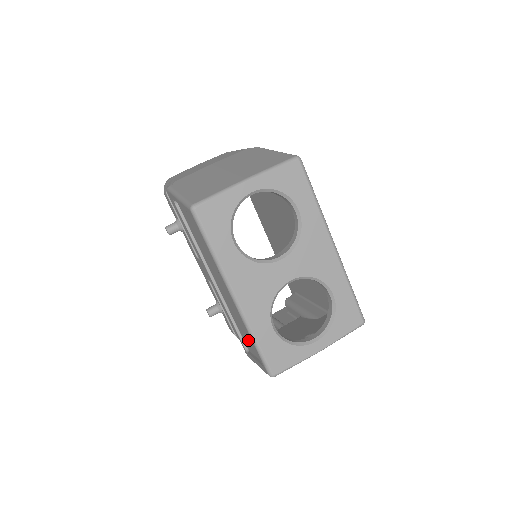
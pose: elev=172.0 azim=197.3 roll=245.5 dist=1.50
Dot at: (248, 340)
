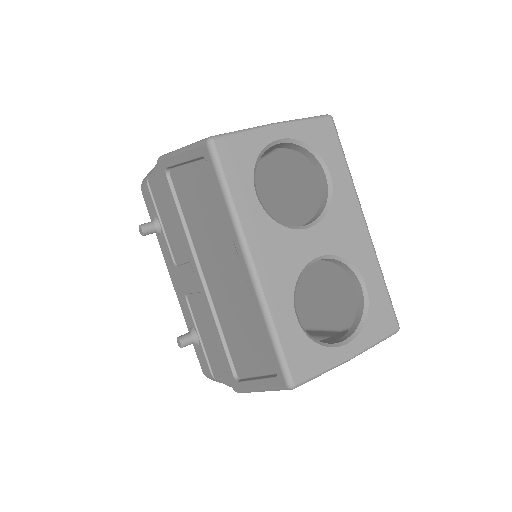
Dot at: (248, 352)
